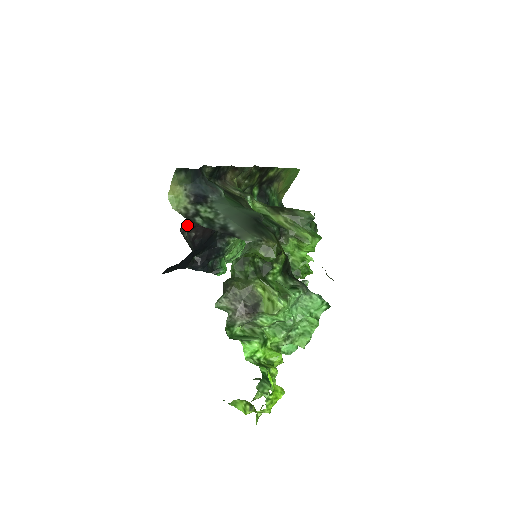
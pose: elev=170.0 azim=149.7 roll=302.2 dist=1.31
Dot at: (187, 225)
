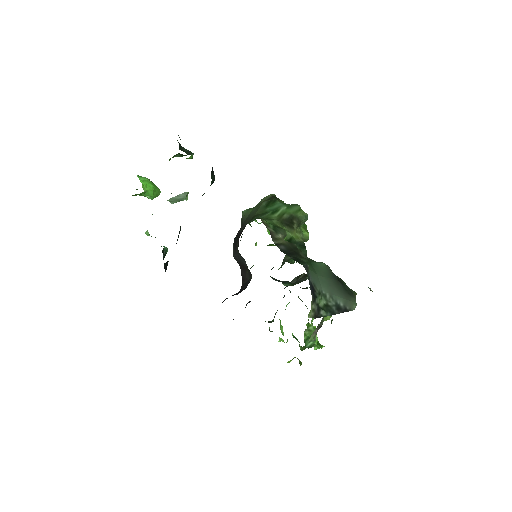
Dot at: occluded
